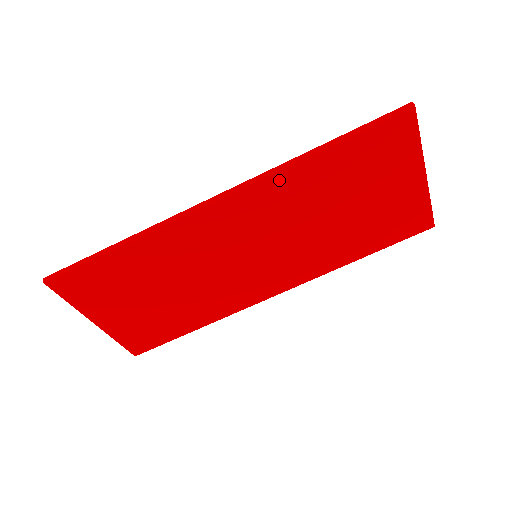
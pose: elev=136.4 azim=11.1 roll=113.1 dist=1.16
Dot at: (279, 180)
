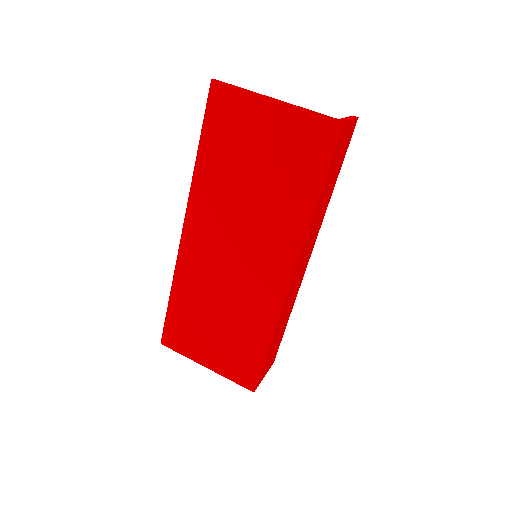
Dot at: (197, 191)
